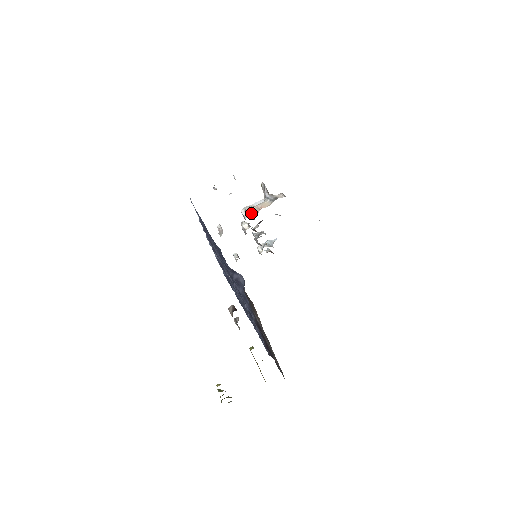
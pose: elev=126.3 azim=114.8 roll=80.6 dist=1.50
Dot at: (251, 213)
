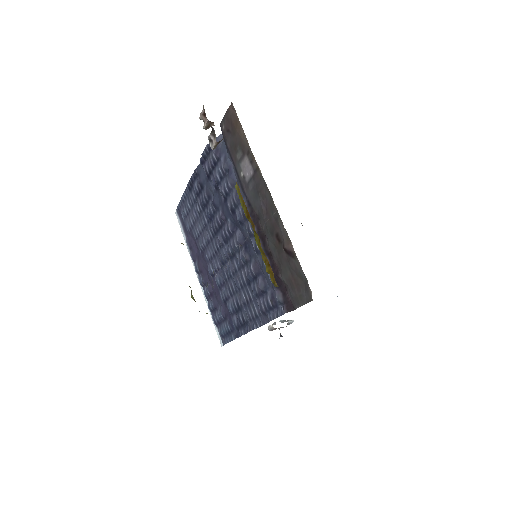
Dot at: occluded
